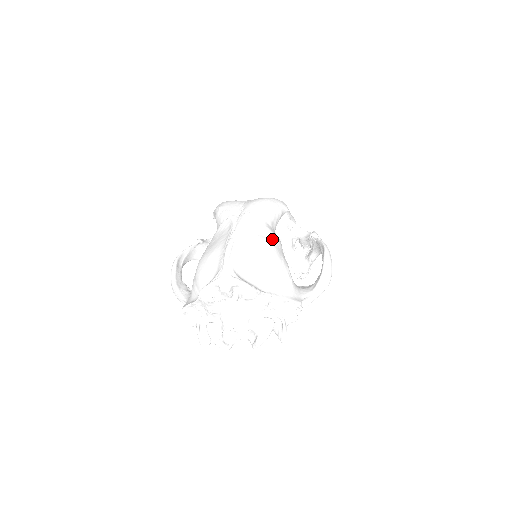
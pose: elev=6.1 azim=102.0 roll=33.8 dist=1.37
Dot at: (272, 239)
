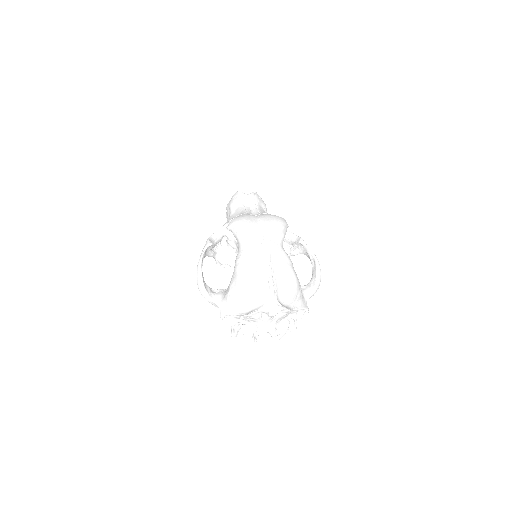
Dot at: (290, 263)
